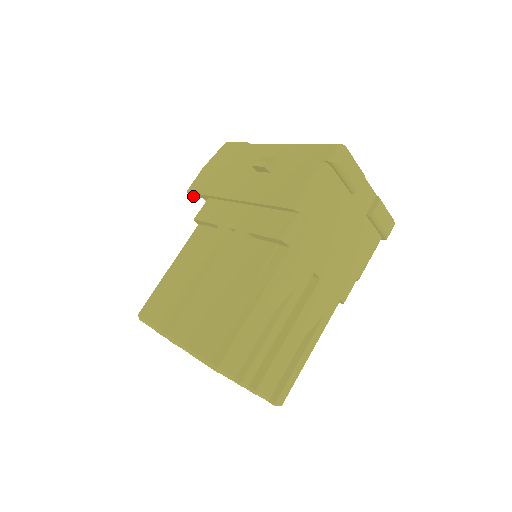
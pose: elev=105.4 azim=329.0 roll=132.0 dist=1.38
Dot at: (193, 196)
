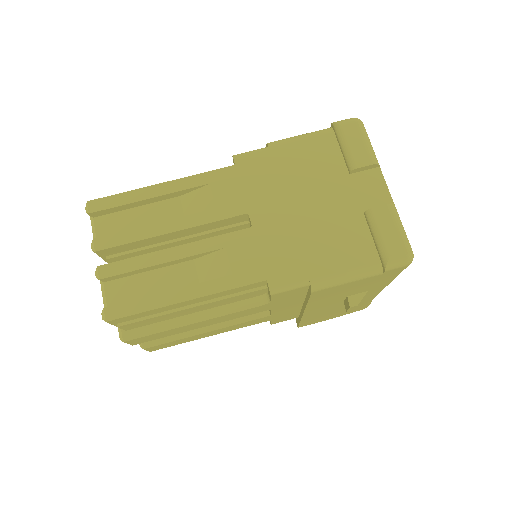
Dot at: occluded
